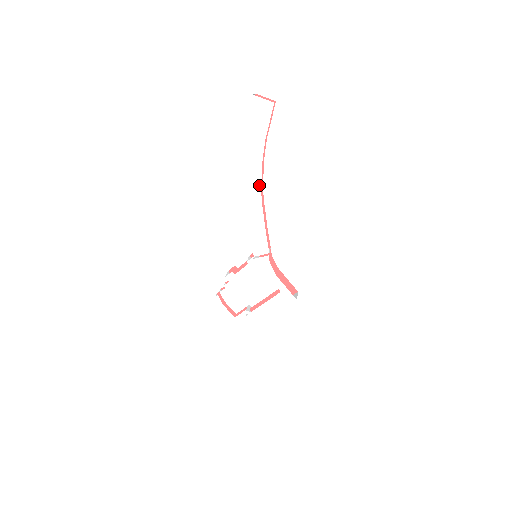
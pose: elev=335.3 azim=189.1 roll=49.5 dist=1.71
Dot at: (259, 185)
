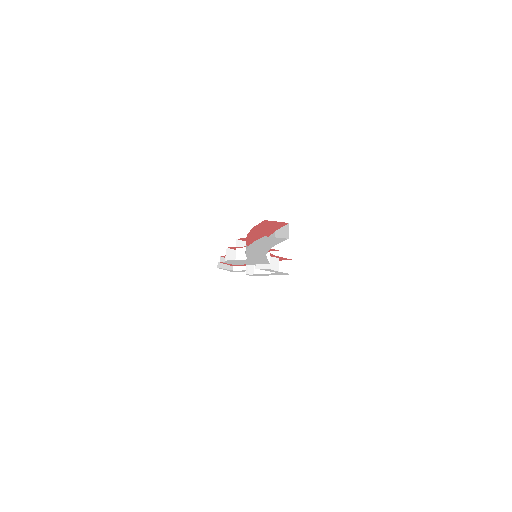
Dot at: (264, 253)
